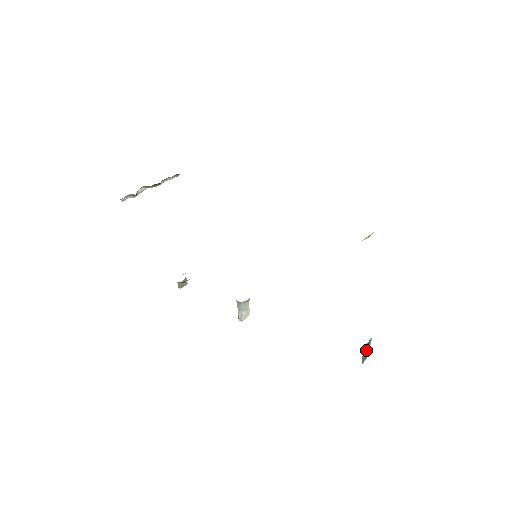
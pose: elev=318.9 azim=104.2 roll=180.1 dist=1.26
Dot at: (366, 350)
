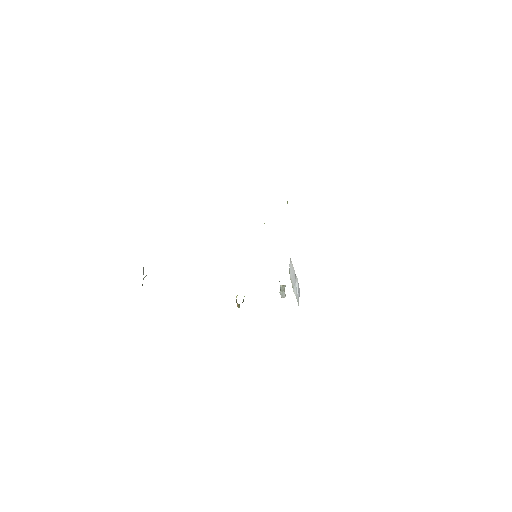
Dot at: occluded
